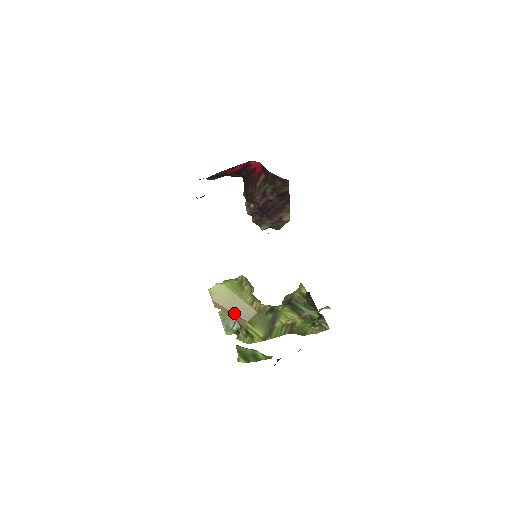
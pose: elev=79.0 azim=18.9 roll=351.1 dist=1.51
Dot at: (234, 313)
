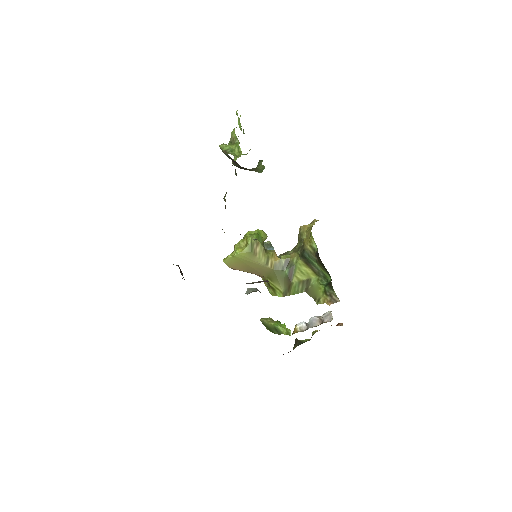
Dot at: (253, 273)
